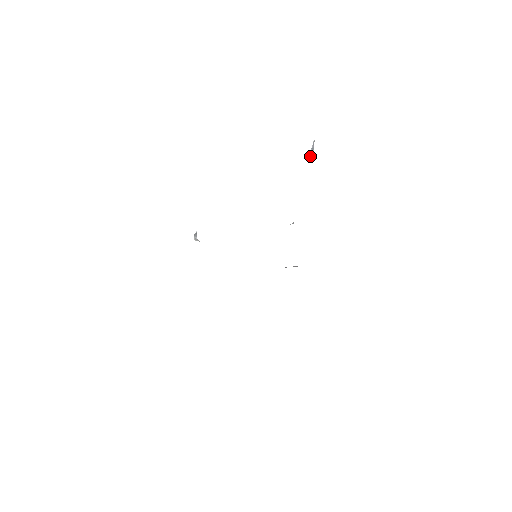
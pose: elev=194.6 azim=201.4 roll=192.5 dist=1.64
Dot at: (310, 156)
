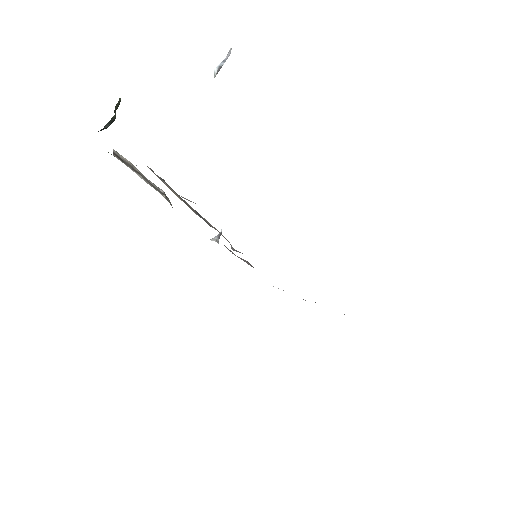
Dot at: (214, 71)
